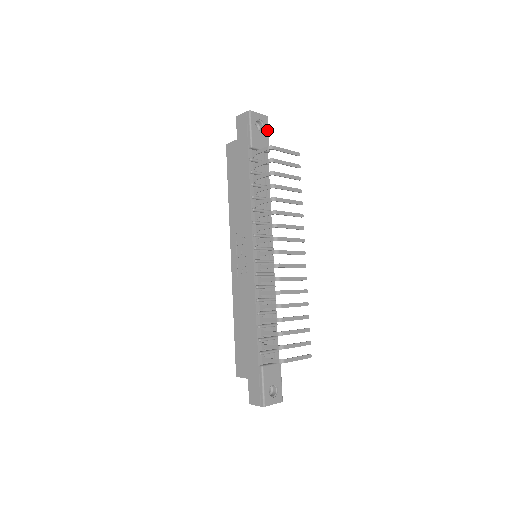
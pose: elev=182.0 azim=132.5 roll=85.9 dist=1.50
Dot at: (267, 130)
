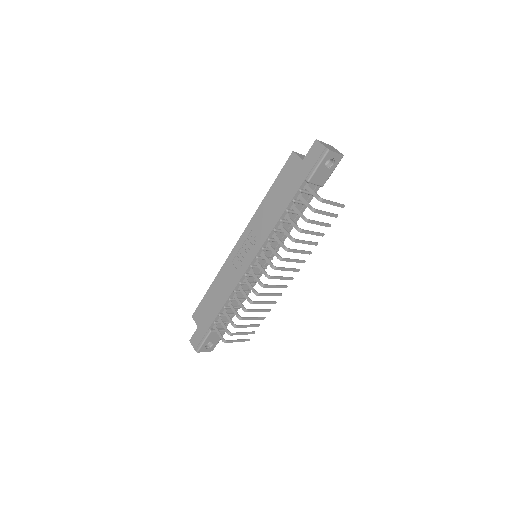
Dot at: (334, 168)
